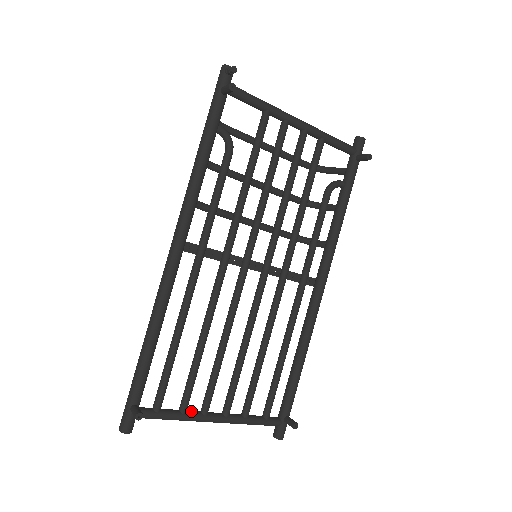
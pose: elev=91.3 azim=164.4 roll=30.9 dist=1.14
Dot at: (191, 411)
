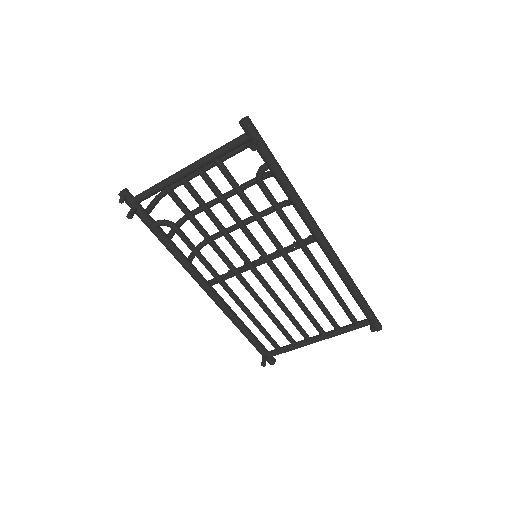
Dot at: (299, 342)
